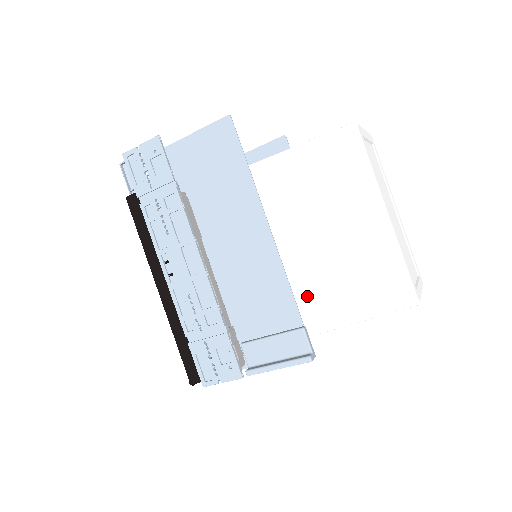
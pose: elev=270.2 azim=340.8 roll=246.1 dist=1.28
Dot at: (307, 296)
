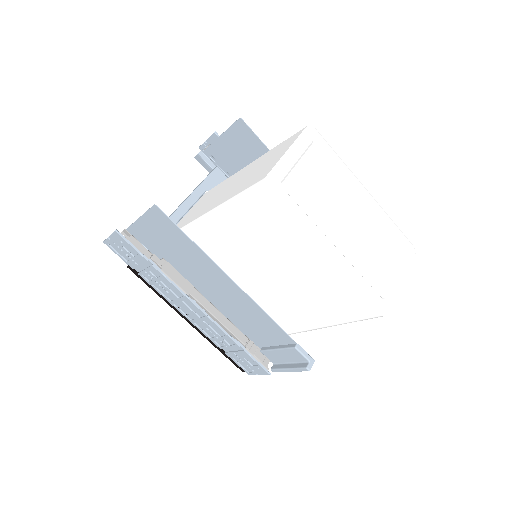
Dot at: (296, 310)
